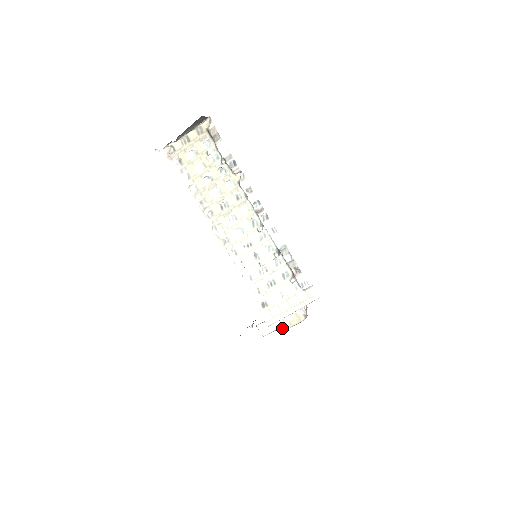
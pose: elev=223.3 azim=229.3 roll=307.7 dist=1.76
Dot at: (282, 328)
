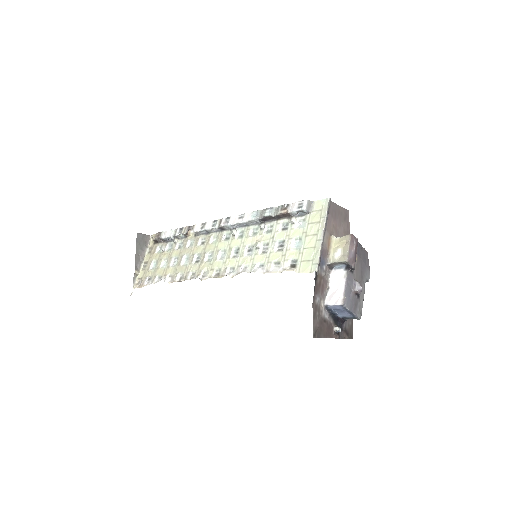
Dot at: (357, 283)
